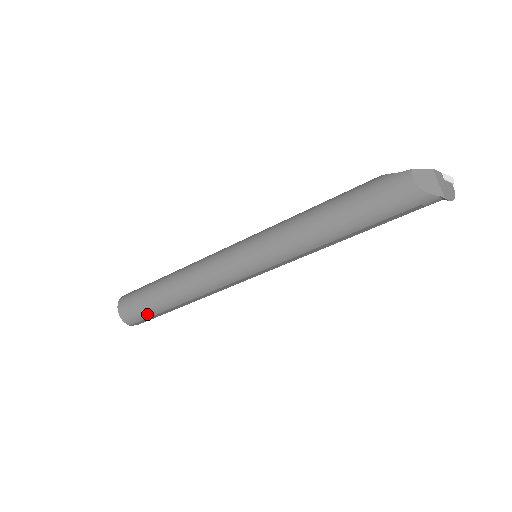
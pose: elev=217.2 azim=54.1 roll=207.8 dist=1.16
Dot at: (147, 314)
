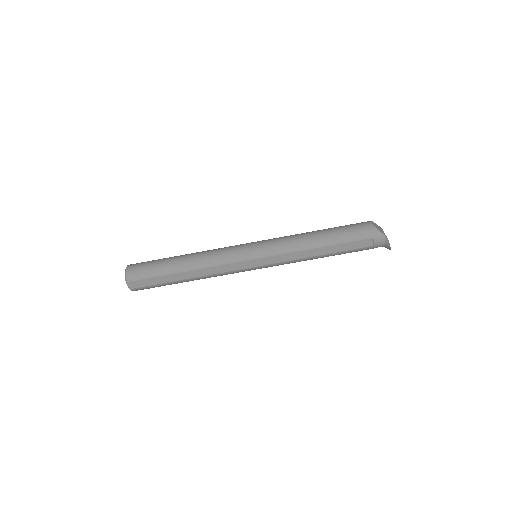
Dot at: (151, 273)
